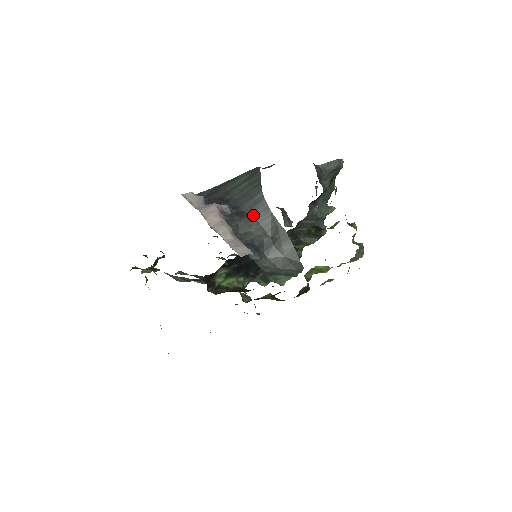
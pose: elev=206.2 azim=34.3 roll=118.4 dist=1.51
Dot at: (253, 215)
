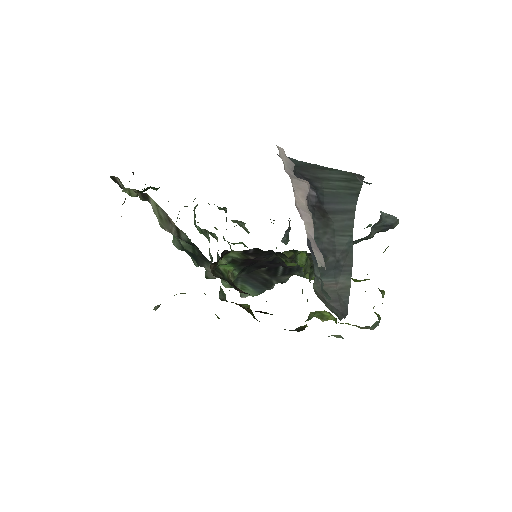
Dot at: (334, 223)
